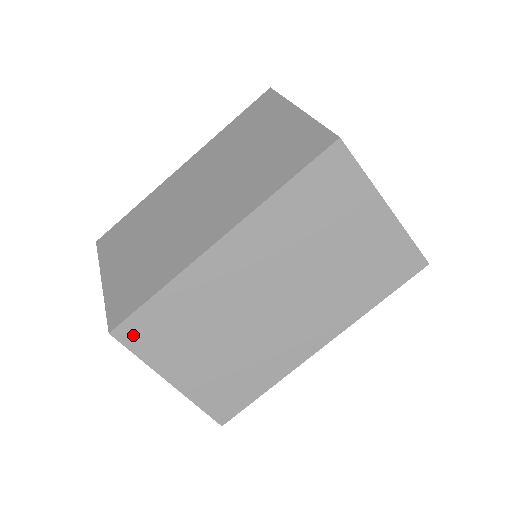
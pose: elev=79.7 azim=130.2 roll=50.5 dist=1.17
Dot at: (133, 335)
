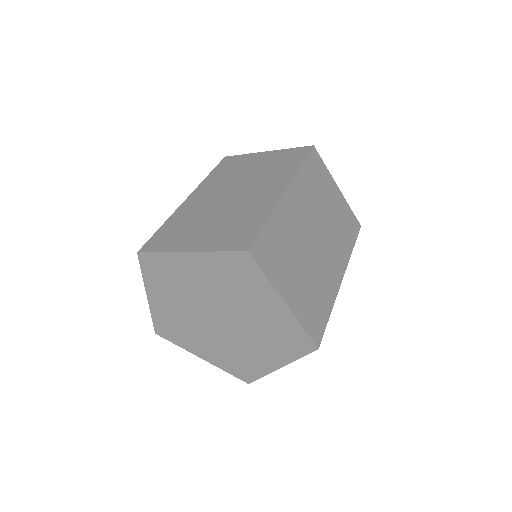
Dot at: (153, 246)
